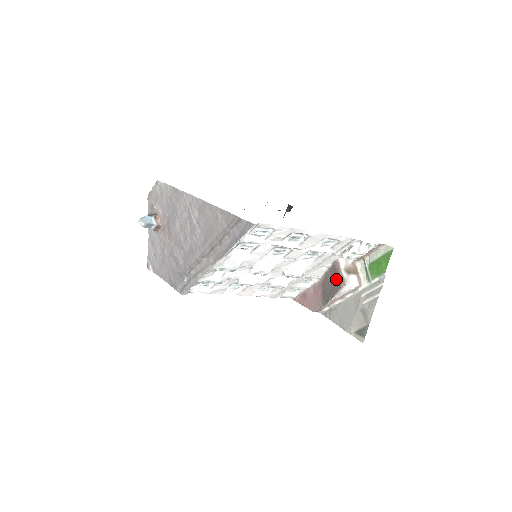
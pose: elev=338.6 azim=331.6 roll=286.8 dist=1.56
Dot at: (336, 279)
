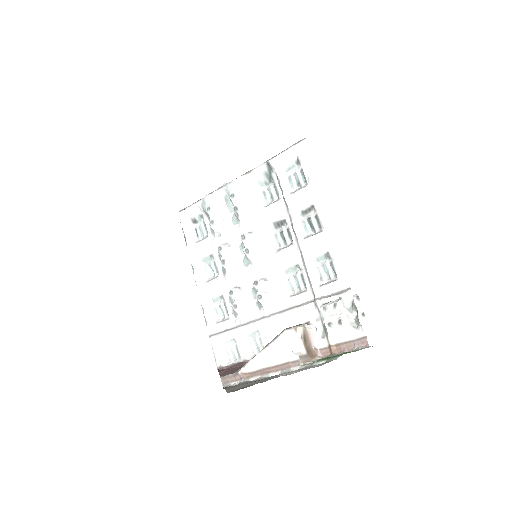
Dot at: occluded
